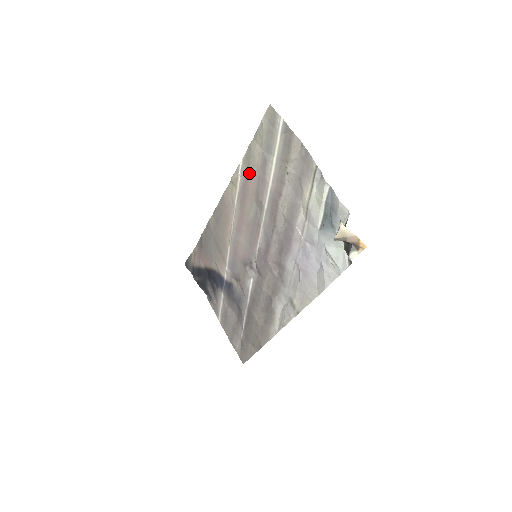
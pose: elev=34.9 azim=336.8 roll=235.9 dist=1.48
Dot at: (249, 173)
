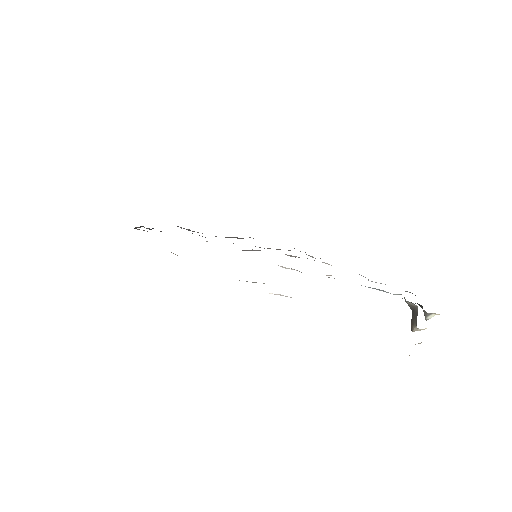
Dot at: occluded
